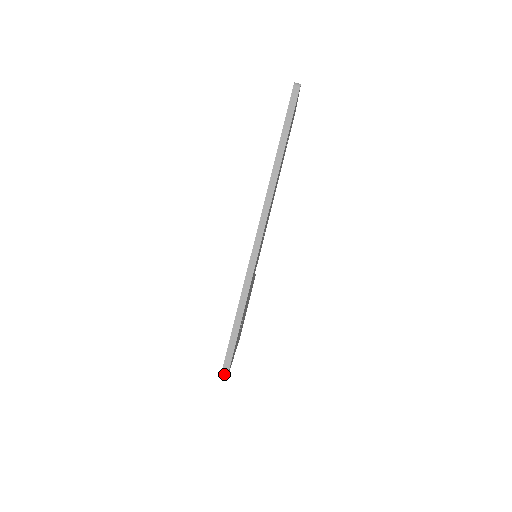
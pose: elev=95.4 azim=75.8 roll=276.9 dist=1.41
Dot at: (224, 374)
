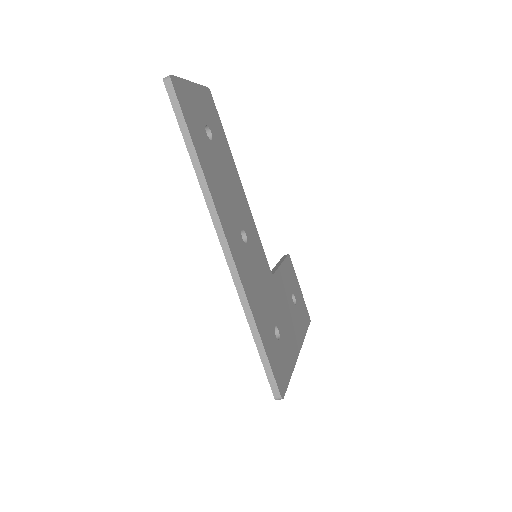
Dot at: (277, 396)
